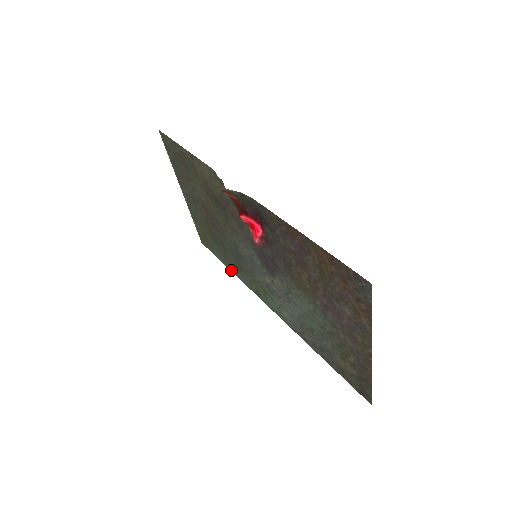
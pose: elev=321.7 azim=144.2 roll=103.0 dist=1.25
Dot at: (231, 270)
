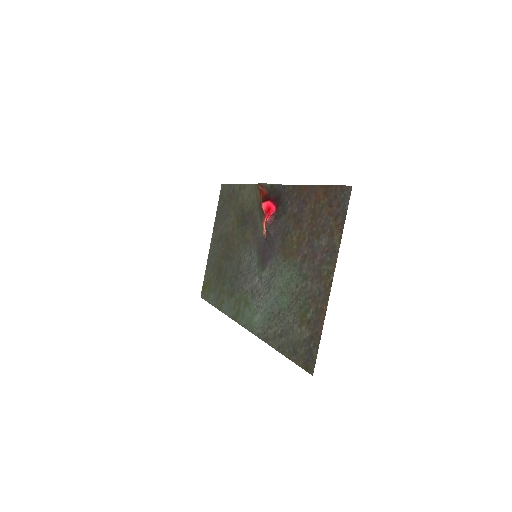
Dot at: (219, 308)
